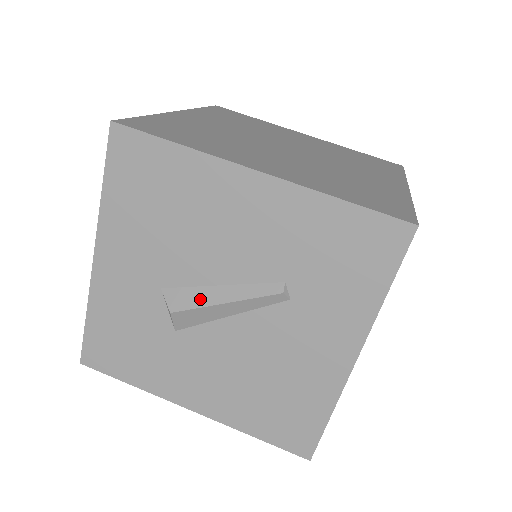
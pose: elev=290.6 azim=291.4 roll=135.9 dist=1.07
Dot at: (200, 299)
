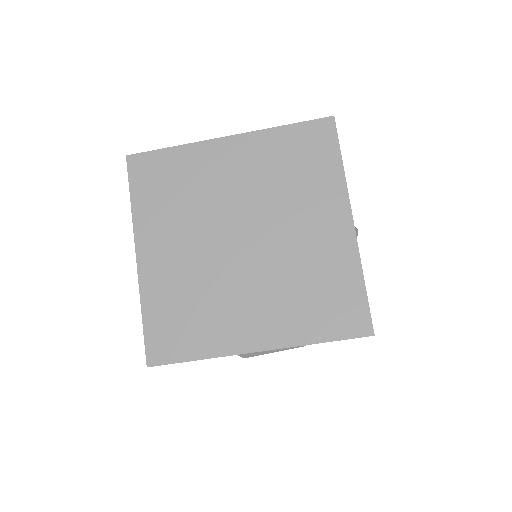
Dot at: (257, 353)
